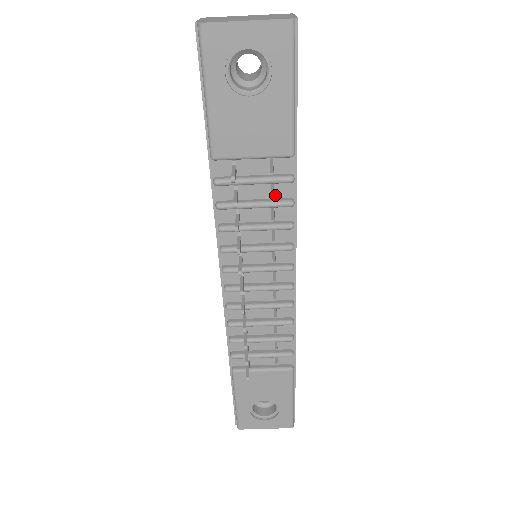
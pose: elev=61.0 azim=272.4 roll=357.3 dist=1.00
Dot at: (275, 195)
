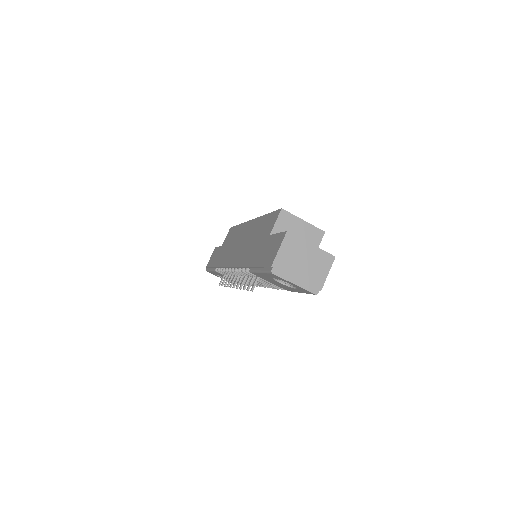
Dot at: occluded
